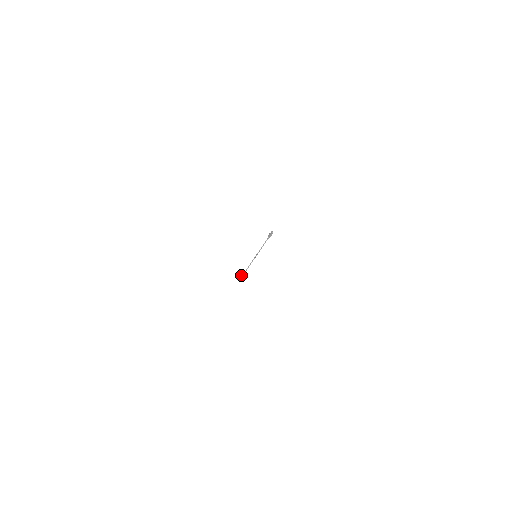
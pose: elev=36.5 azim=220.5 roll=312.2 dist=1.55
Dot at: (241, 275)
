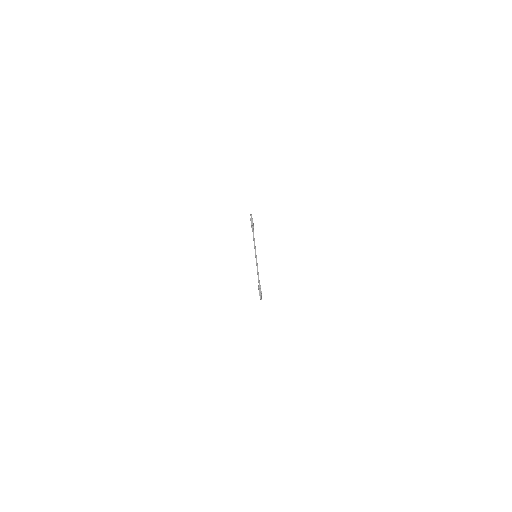
Dot at: occluded
